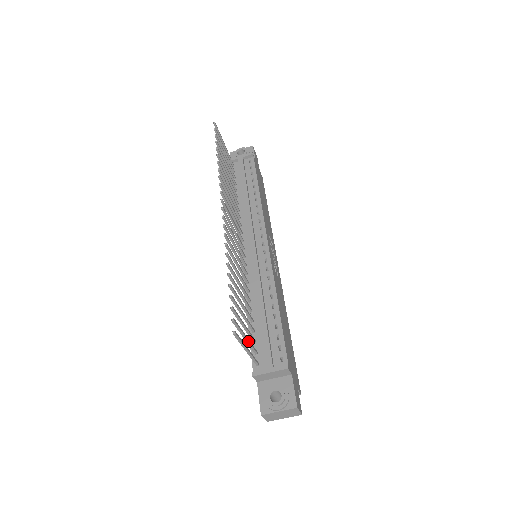
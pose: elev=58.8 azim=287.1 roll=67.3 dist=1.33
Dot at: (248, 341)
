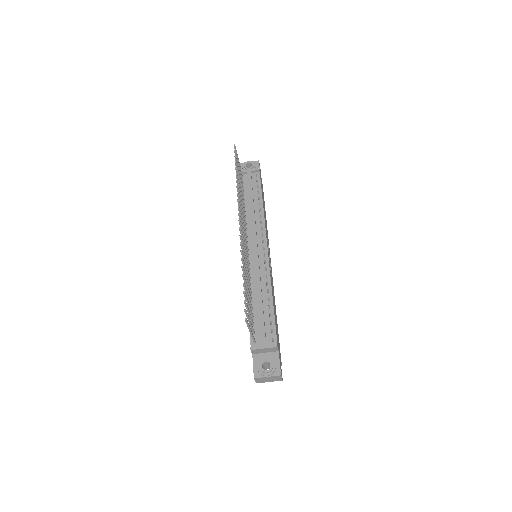
Dot at: (251, 325)
